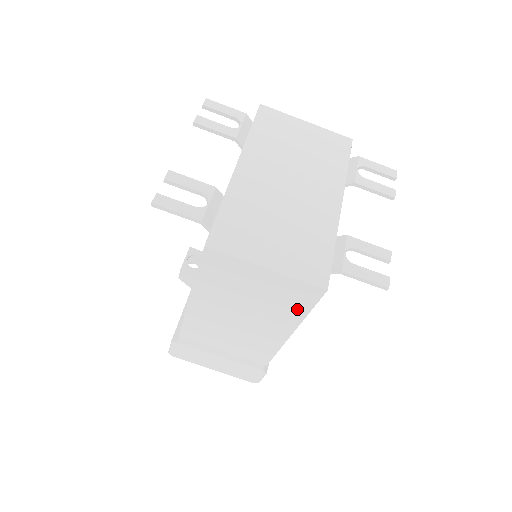
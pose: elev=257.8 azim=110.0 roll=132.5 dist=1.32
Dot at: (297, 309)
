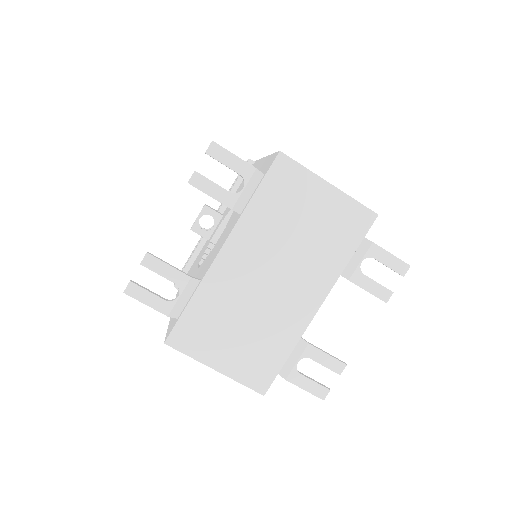
Dot at: occluded
